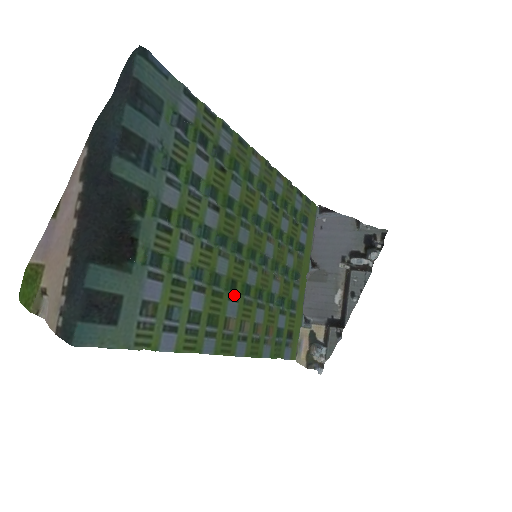
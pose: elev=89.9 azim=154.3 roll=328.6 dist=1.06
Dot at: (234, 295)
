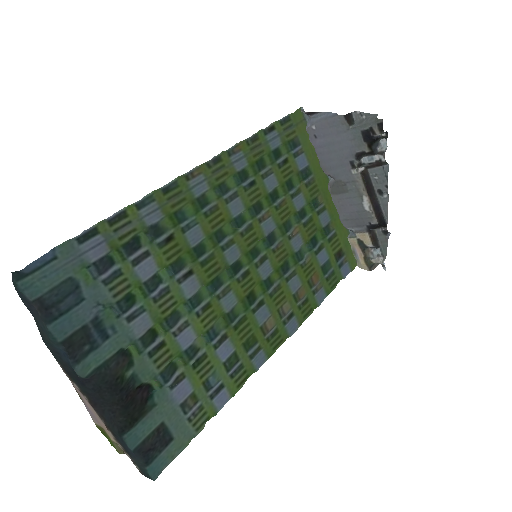
Dot at: (257, 303)
